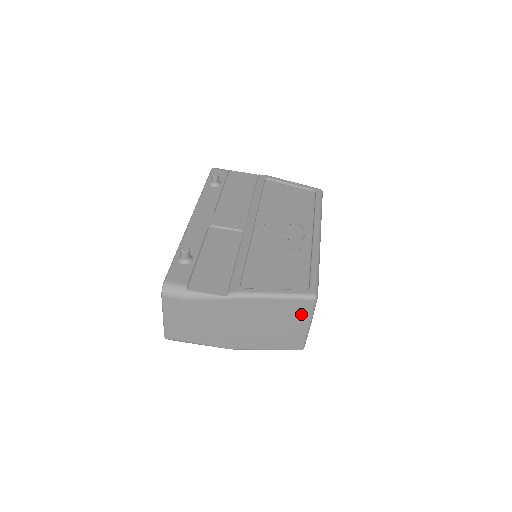
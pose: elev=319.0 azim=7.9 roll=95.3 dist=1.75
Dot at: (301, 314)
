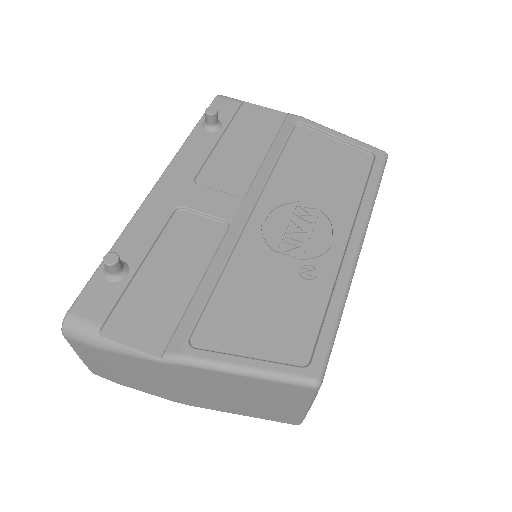
Dot at: (292, 397)
